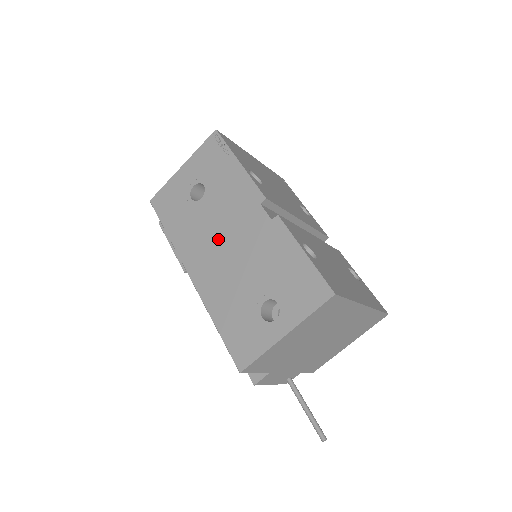
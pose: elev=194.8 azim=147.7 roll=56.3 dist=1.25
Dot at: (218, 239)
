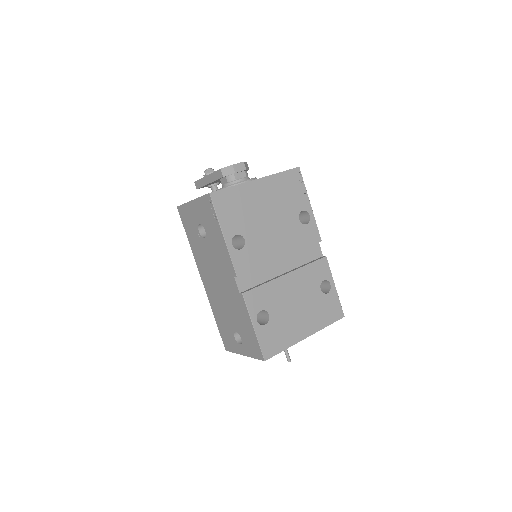
Dot at: (214, 275)
